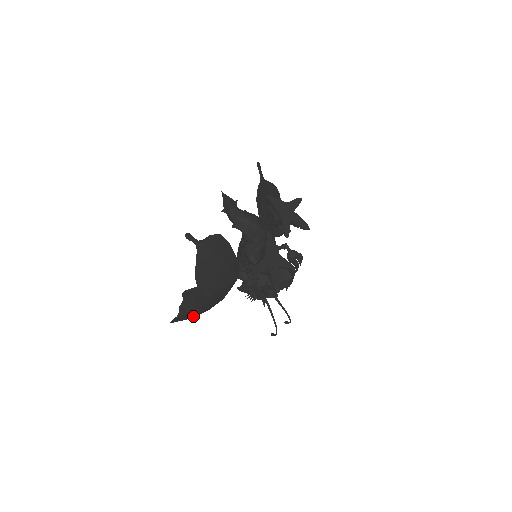
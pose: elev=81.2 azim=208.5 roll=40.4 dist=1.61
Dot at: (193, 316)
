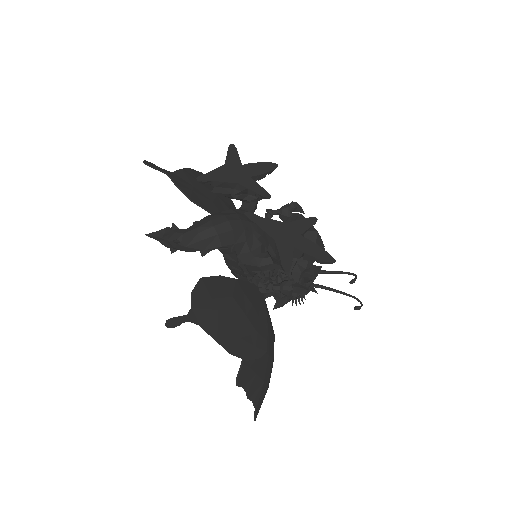
Dot at: (267, 387)
